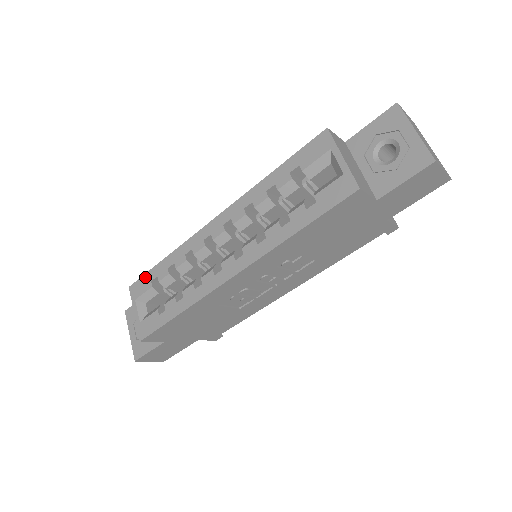
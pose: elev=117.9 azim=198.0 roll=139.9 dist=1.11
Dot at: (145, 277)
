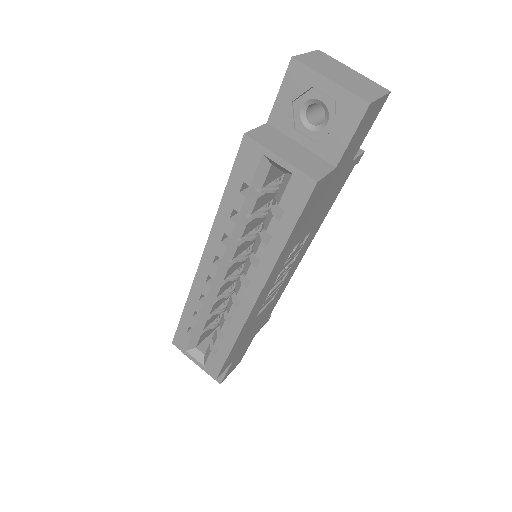
Dot at: (179, 331)
